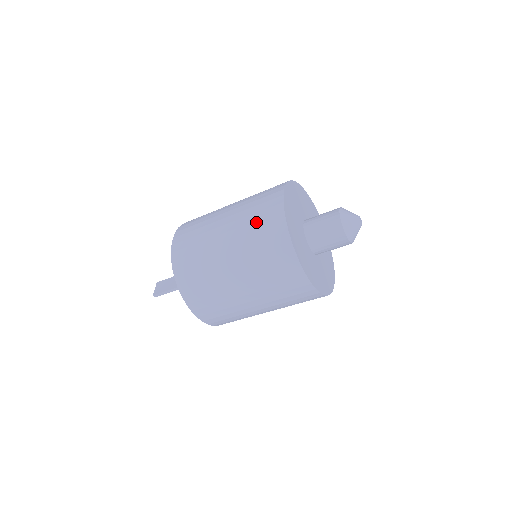
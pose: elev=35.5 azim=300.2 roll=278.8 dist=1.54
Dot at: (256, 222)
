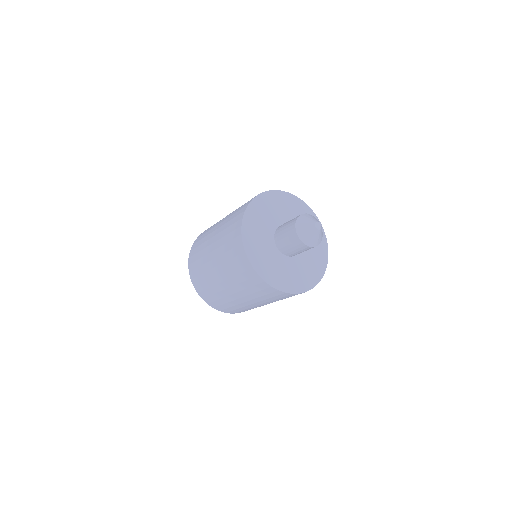
Dot at: (238, 209)
